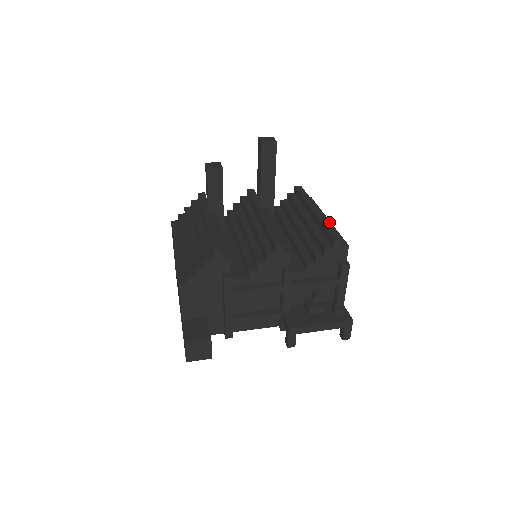
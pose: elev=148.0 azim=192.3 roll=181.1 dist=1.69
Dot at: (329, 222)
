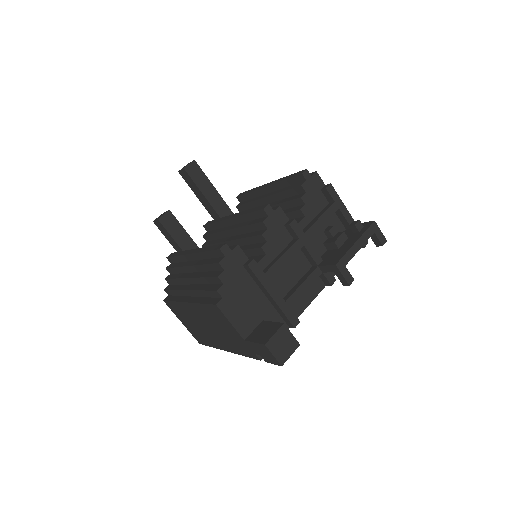
Dot at: occluded
